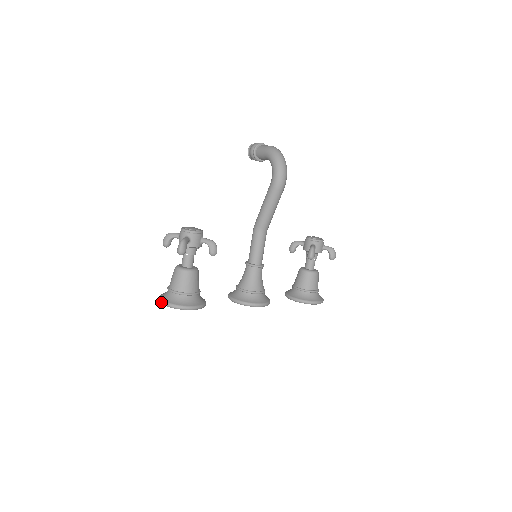
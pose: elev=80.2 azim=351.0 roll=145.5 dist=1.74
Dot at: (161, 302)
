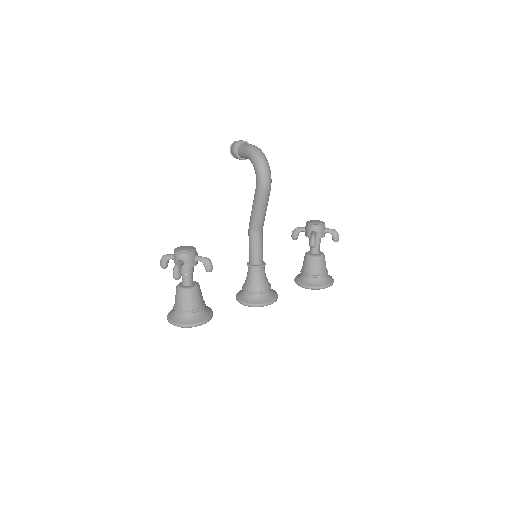
Dot at: (169, 322)
